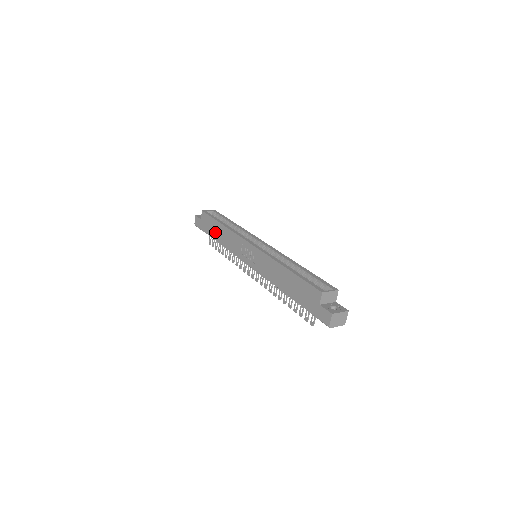
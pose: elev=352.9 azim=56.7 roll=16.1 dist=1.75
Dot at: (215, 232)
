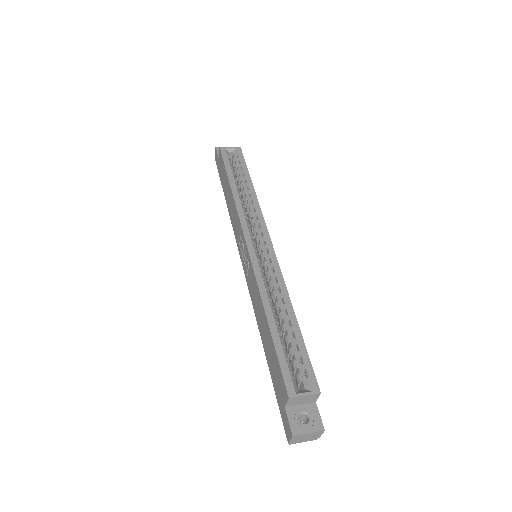
Dot at: (225, 189)
